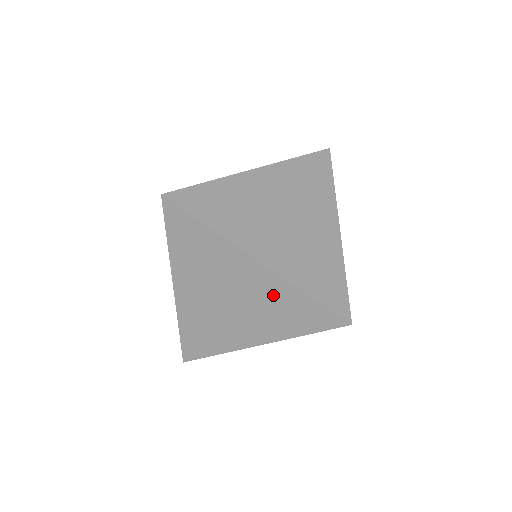
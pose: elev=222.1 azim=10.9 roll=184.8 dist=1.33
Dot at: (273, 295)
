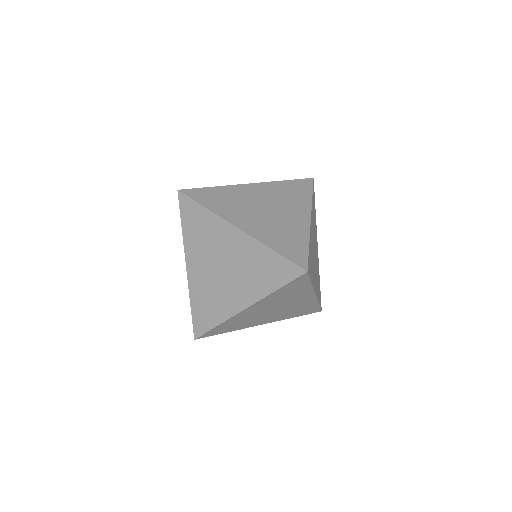
Dot at: (302, 306)
